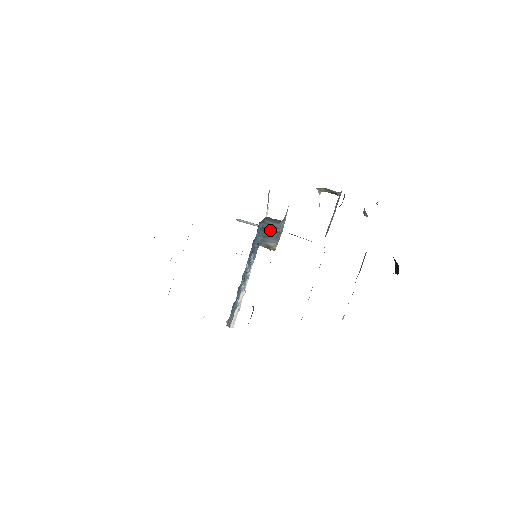
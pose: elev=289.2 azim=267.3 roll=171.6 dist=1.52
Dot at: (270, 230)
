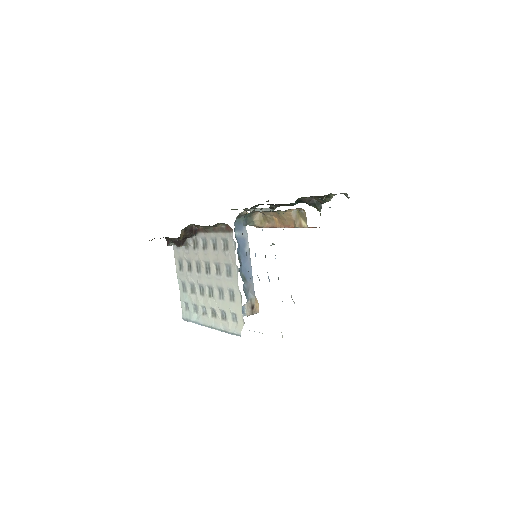
Dot at: (243, 254)
